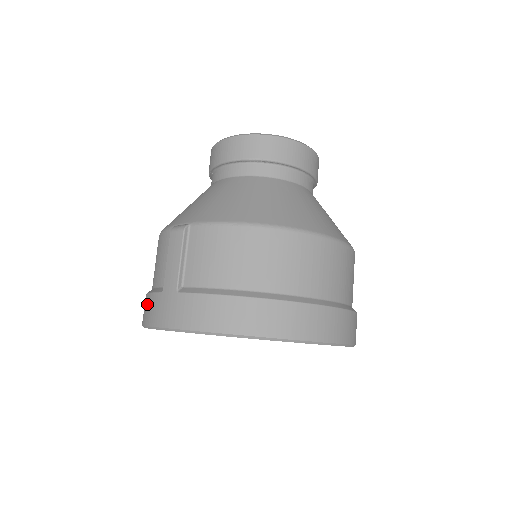
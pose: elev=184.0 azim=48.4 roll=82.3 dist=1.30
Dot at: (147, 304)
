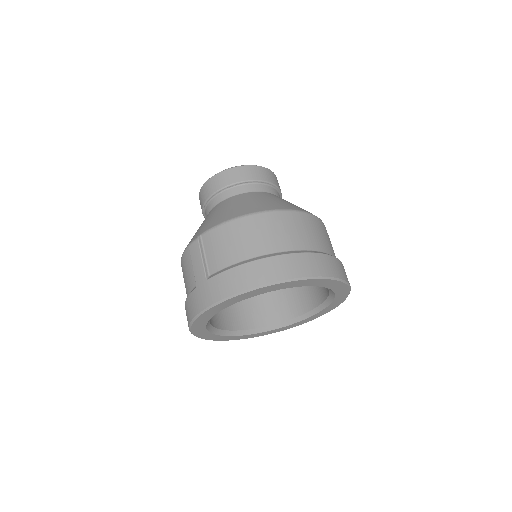
Dot at: (188, 306)
